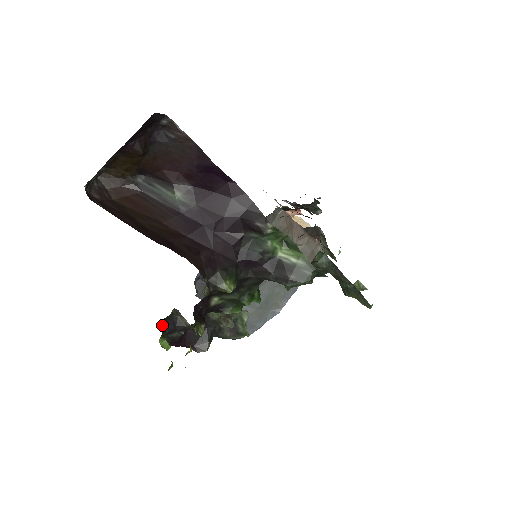
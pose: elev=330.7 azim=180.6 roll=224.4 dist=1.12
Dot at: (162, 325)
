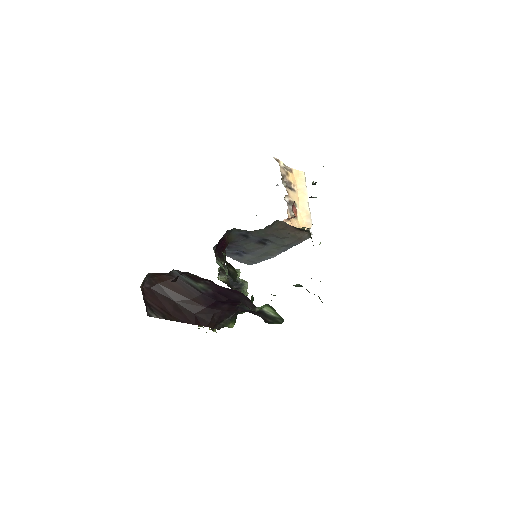
Dot at: occluded
